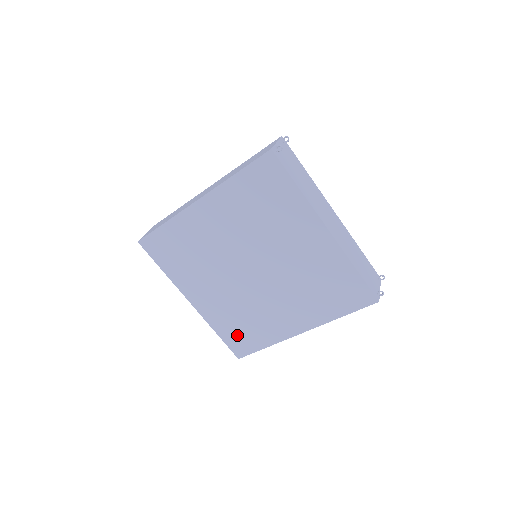
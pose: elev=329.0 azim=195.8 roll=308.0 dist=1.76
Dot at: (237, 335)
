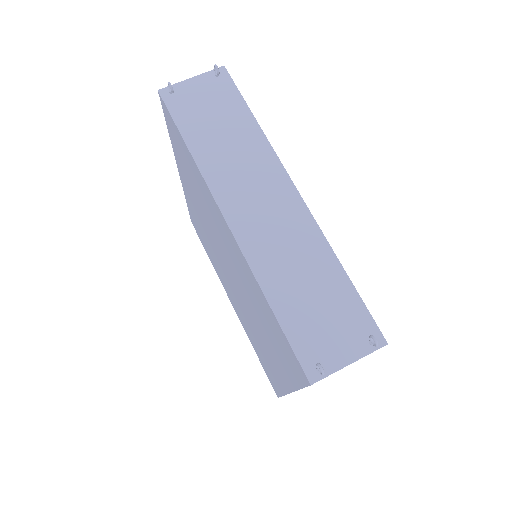
Dot at: occluded
